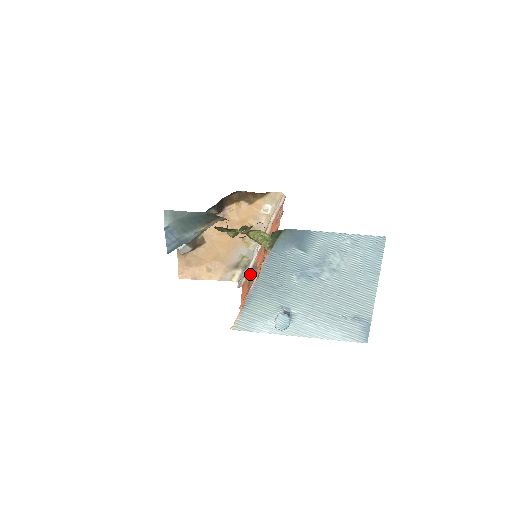
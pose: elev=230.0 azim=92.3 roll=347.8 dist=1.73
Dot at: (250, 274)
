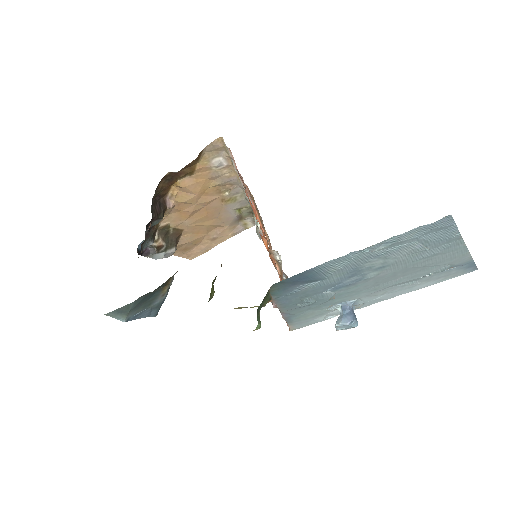
Dot at: (264, 228)
